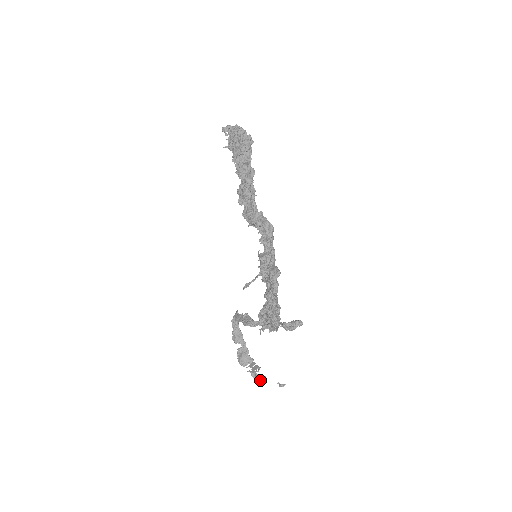
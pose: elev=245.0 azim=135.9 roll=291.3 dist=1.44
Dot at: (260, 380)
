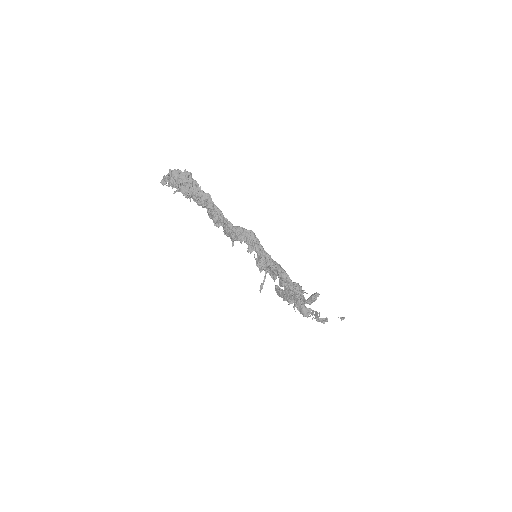
Dot at: (324, 322)
